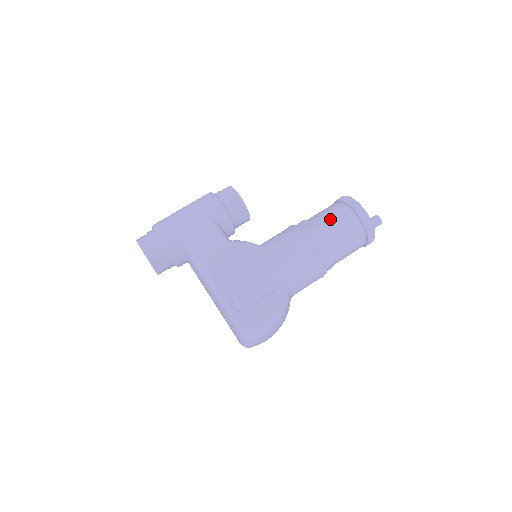
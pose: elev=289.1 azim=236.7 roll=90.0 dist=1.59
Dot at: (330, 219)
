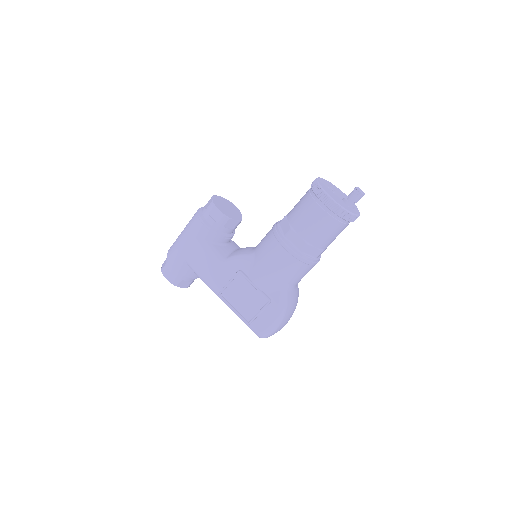
Dot at: (303, 218)
